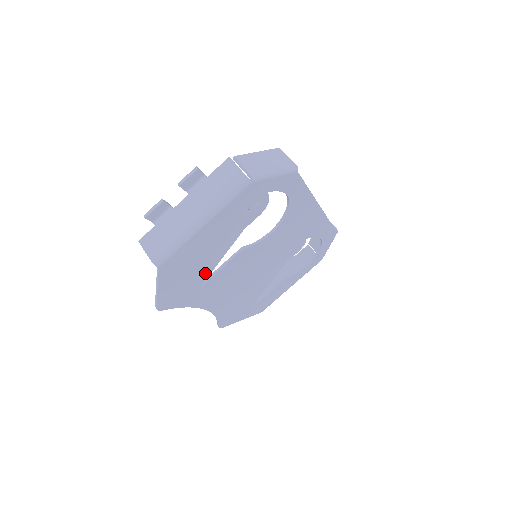
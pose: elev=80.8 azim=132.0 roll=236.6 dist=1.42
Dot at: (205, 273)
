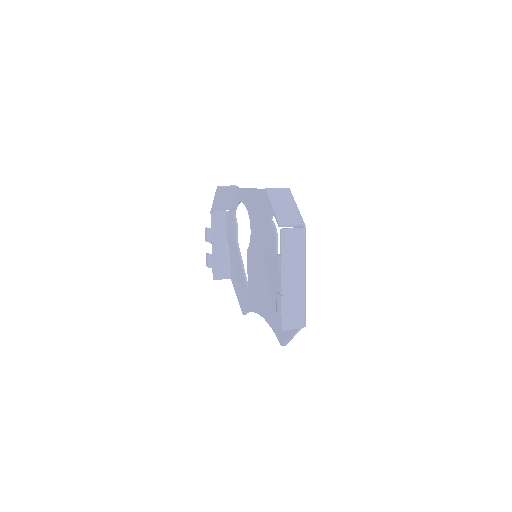
Dot at: occluded
